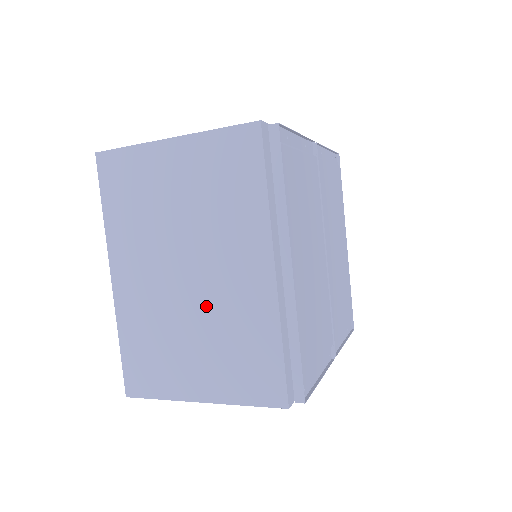
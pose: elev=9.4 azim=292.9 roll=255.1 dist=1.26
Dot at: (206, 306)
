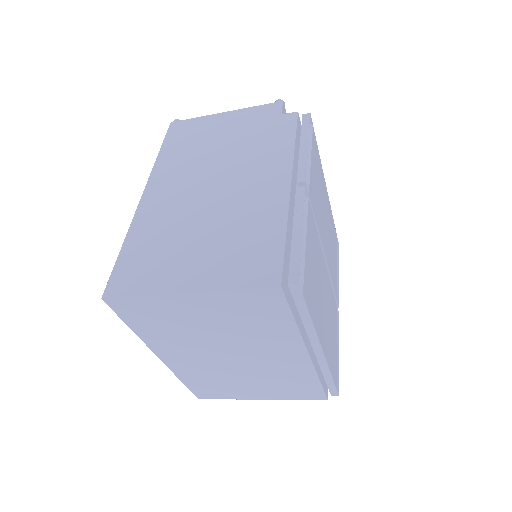
Dot at: (253, 369)
